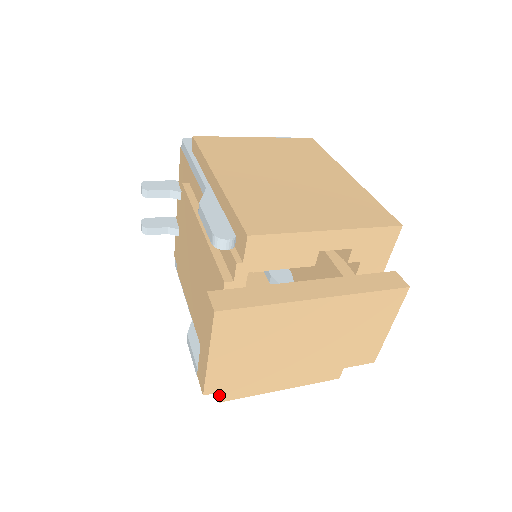
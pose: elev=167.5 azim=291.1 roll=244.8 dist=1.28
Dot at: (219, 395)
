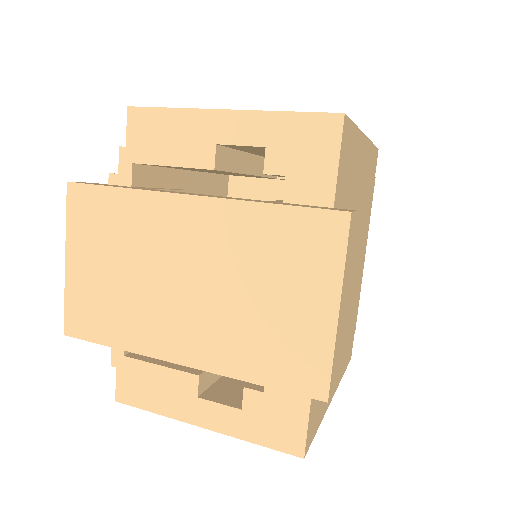
Dot at: (117, 386)
